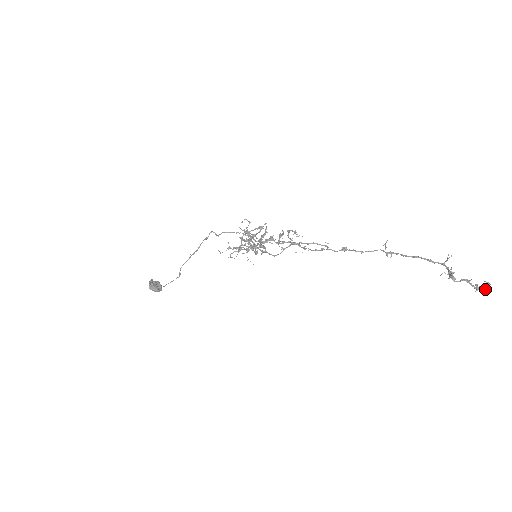
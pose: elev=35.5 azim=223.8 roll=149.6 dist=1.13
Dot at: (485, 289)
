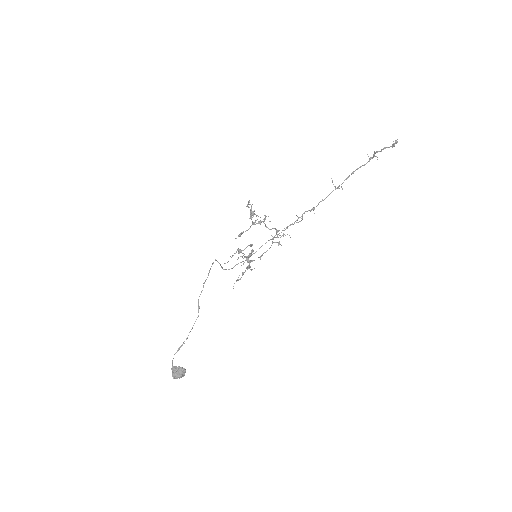
Dot at: (396, 142)
